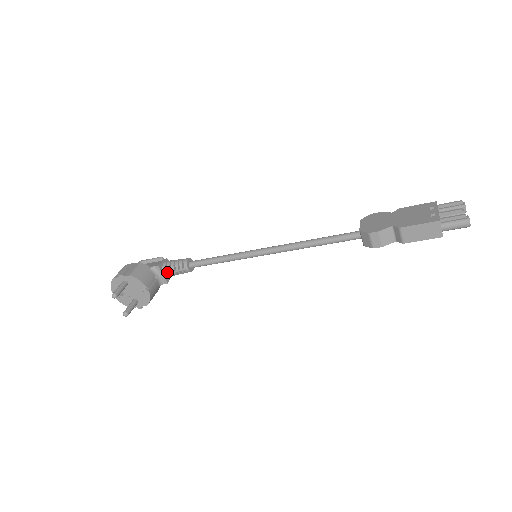
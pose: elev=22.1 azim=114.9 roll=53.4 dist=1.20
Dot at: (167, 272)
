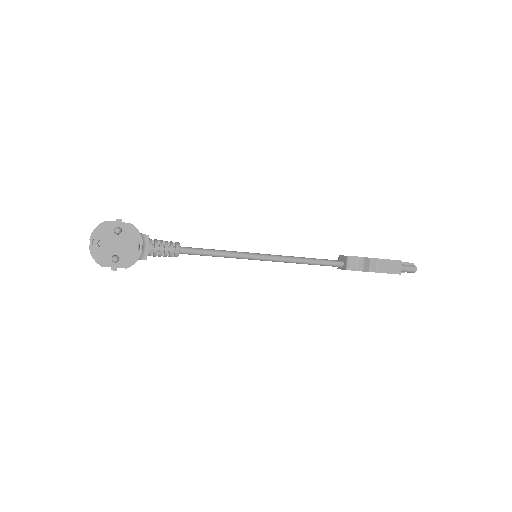
Dot at: (152, 247)
